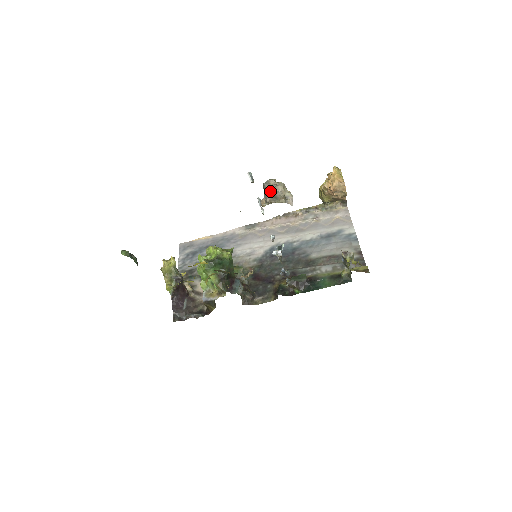
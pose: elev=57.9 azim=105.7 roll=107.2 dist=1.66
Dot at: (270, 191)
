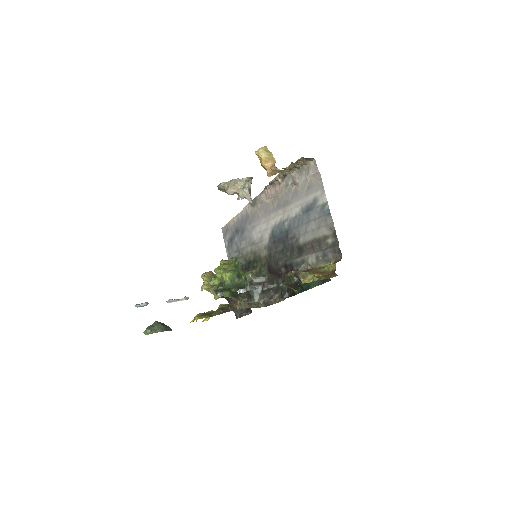
Dot at: occluded
